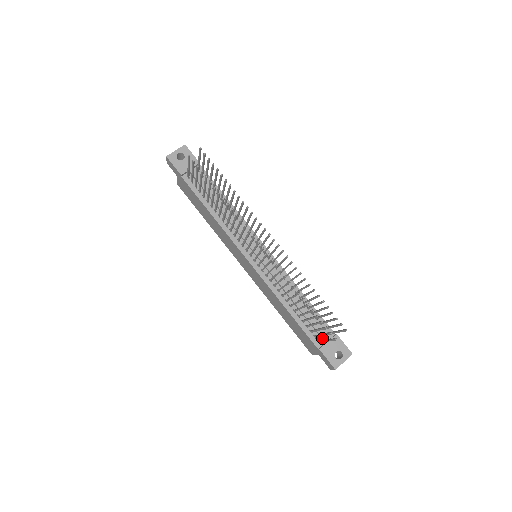
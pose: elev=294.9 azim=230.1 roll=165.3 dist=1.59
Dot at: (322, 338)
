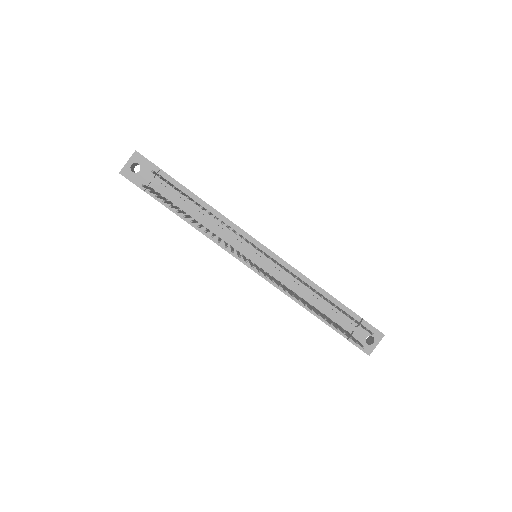
Dot at: (348, 328)
